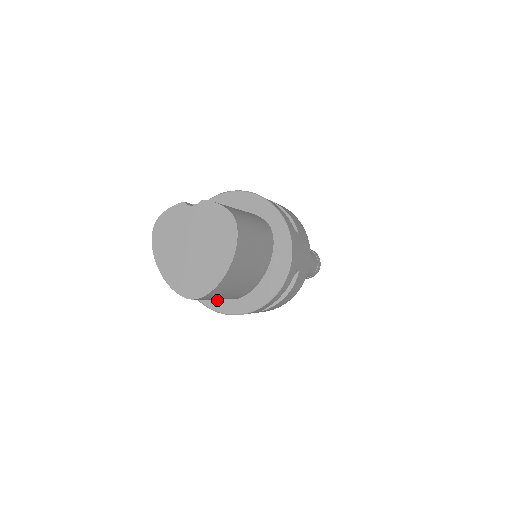
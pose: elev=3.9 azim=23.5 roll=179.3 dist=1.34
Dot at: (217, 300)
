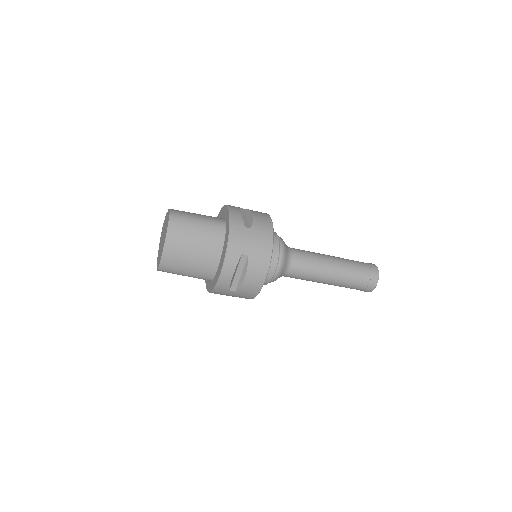
Dot at: (209, 283)
